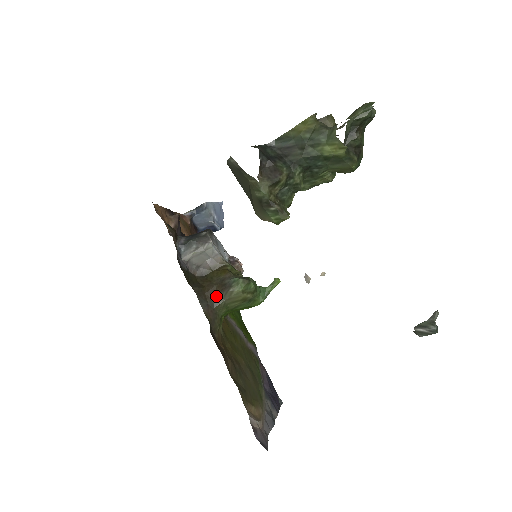
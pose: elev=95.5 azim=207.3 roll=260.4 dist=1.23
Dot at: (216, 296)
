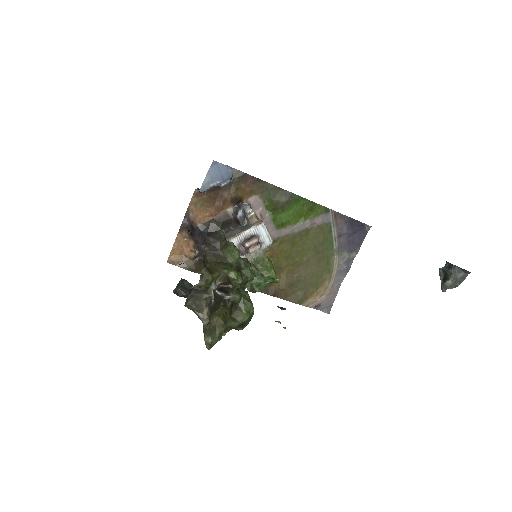
Dot at: occluded
